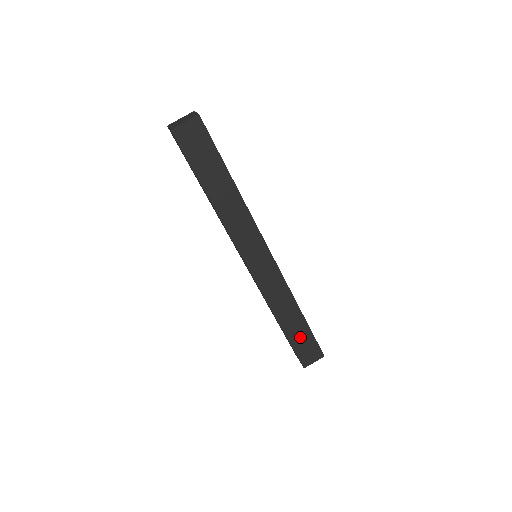
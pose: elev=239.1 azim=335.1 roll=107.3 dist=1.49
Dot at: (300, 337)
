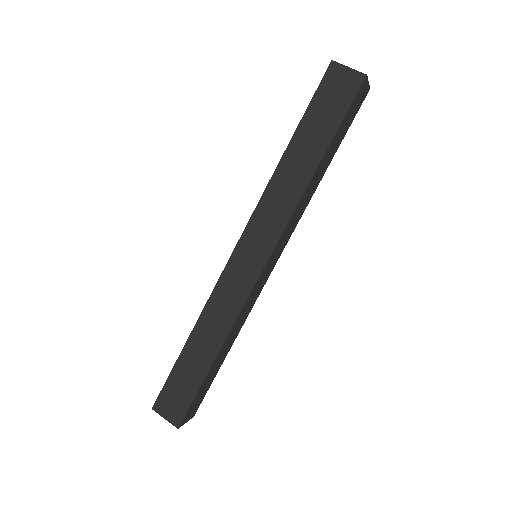
Dot at: (208, 381)
